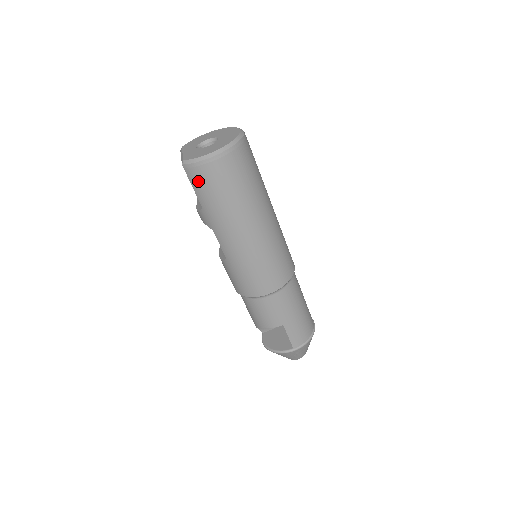
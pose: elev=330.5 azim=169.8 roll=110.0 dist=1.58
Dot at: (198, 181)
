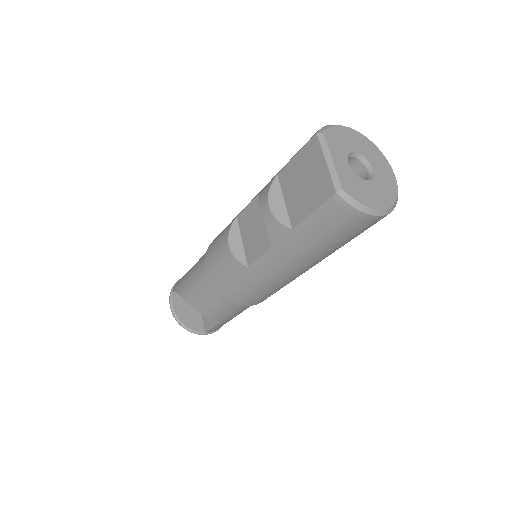
Dot at: (330, 218)
